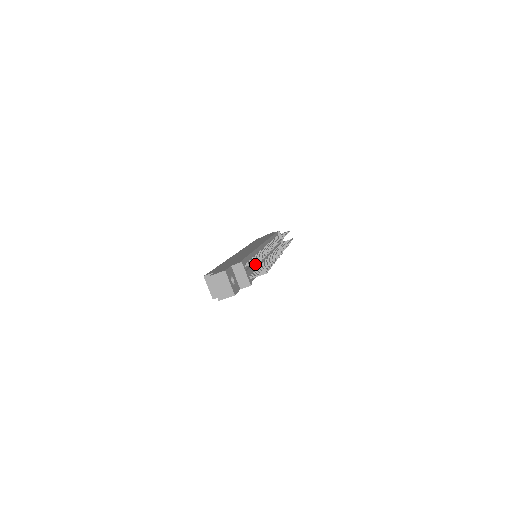
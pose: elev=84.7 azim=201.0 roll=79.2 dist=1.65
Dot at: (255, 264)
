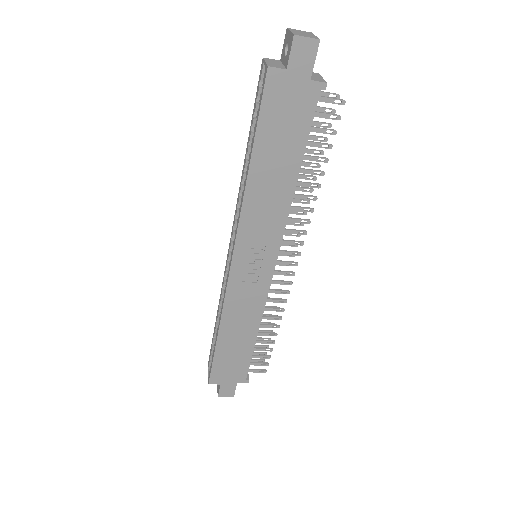
Dot at: occluded
